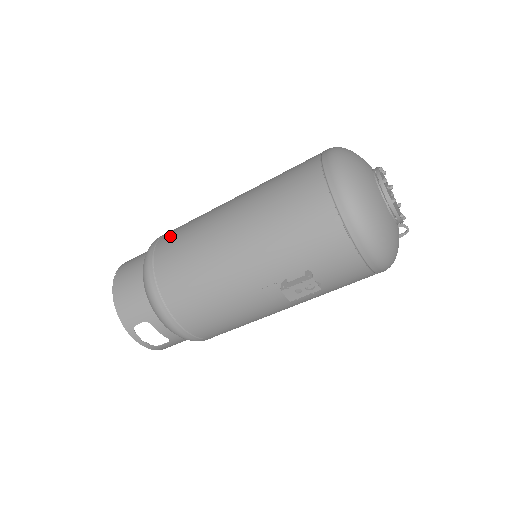
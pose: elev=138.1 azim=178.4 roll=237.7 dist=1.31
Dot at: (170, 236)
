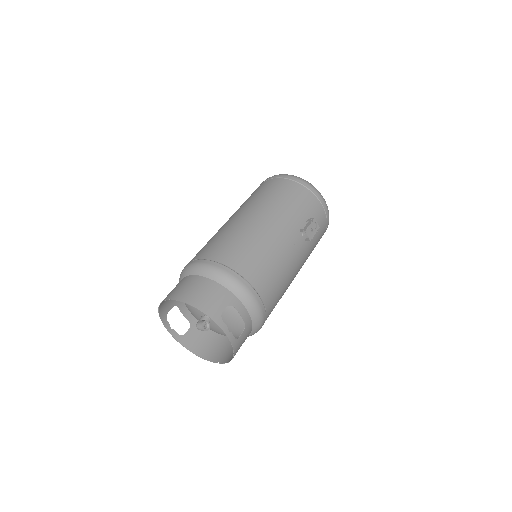
Dot at: (203, 250)
